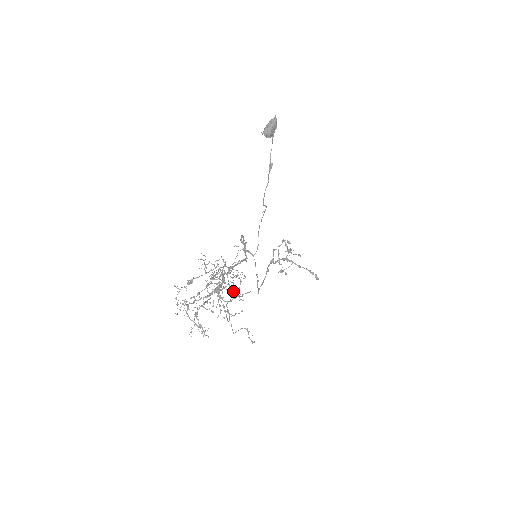
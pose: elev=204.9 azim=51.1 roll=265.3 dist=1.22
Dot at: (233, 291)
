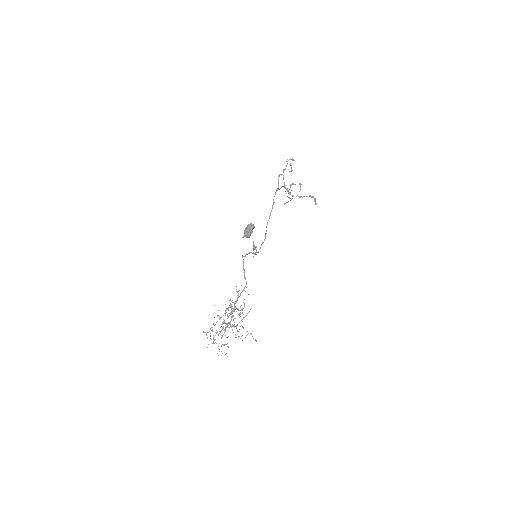
Dot at: occluded
